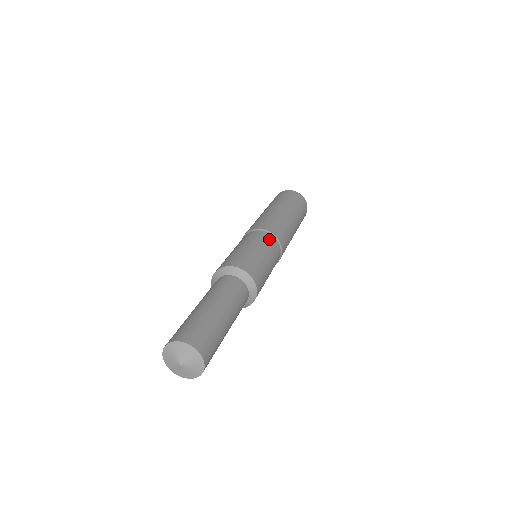
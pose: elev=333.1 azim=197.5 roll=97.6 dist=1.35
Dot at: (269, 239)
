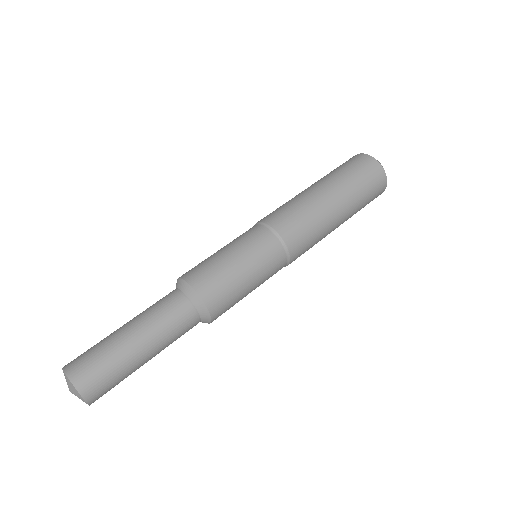
Dot at: (266, 241)
